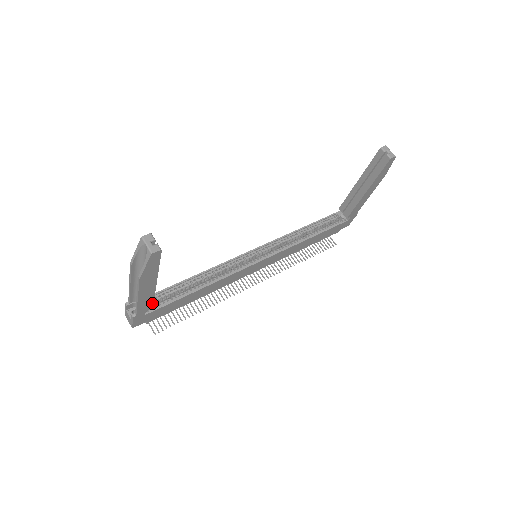
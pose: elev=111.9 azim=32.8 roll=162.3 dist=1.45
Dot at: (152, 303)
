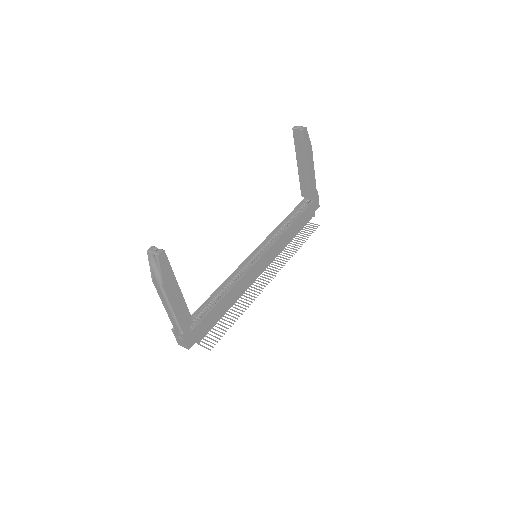
Dot at: (190, 316)
